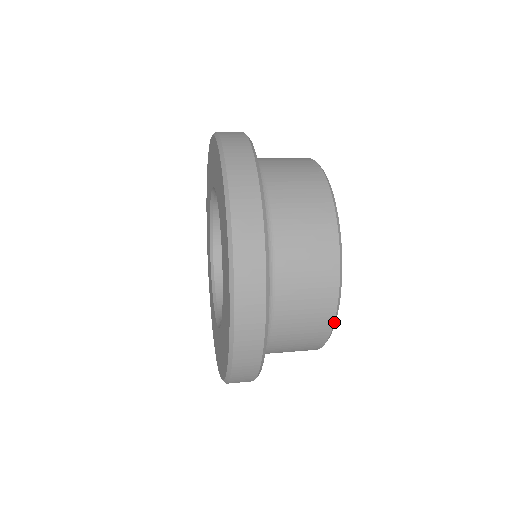
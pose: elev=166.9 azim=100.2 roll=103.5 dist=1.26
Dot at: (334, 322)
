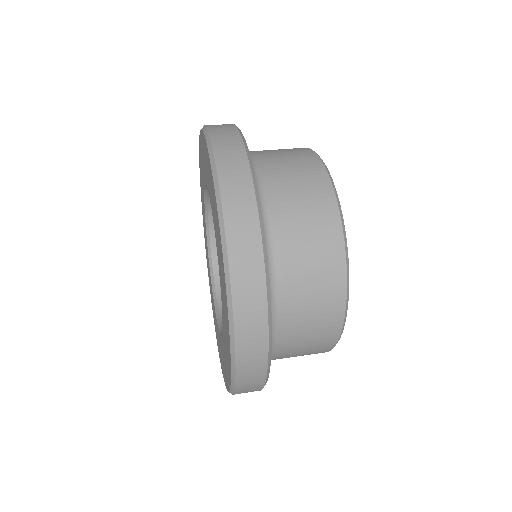
Dot at: (342, 330)
